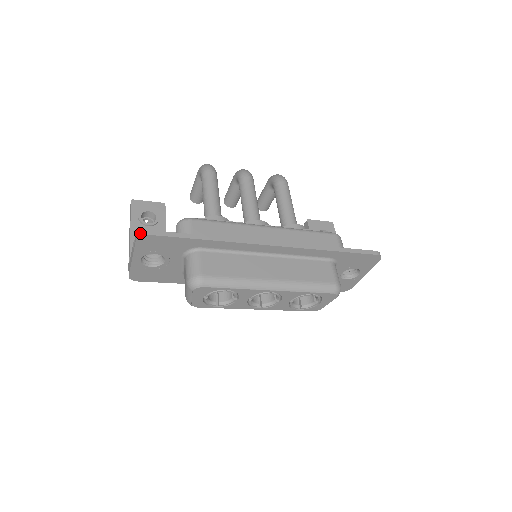
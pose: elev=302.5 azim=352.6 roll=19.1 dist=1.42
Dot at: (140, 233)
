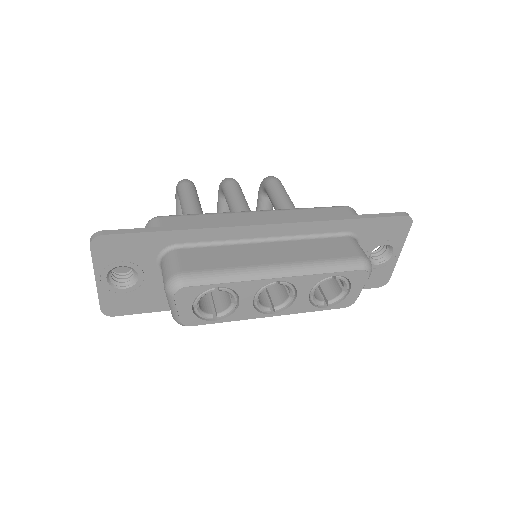
Dot at: (93, 236)
